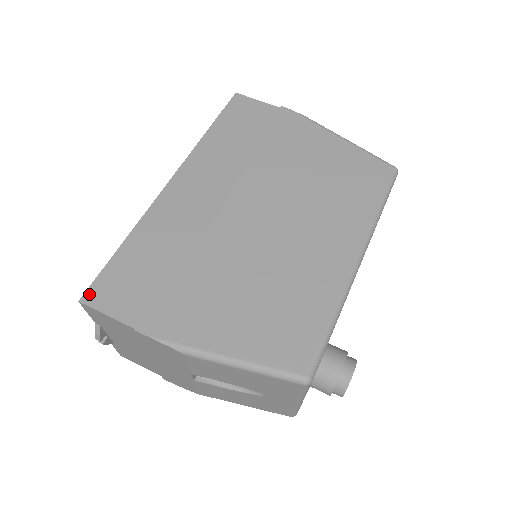
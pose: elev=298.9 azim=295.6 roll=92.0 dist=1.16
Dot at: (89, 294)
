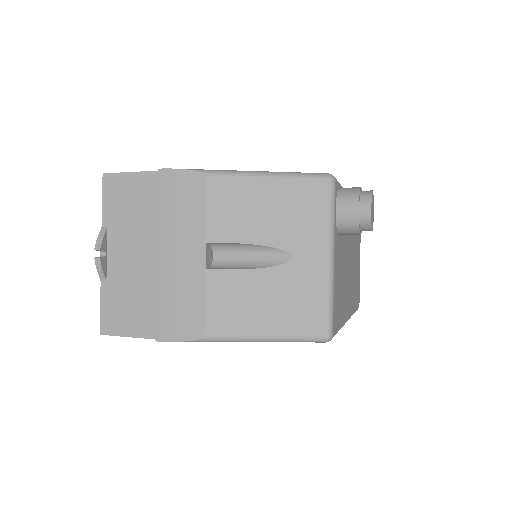
Dot at: occluded
